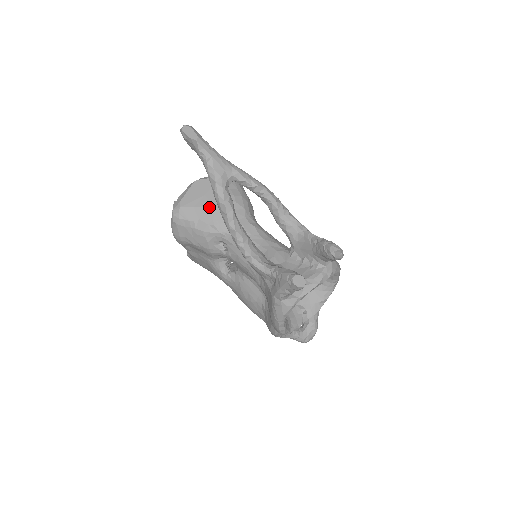
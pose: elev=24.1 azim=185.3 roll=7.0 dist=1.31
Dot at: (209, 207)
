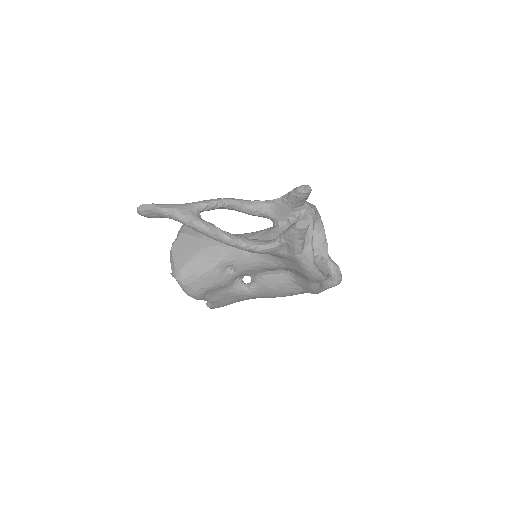
Dot at: (197, 252)
